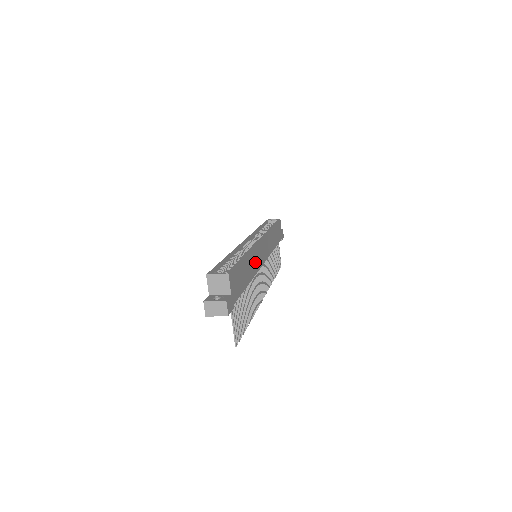
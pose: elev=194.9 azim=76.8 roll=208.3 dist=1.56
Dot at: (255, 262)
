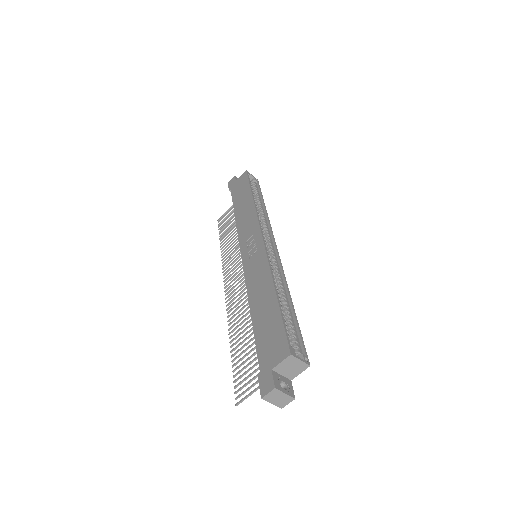
Dot at: occluded
